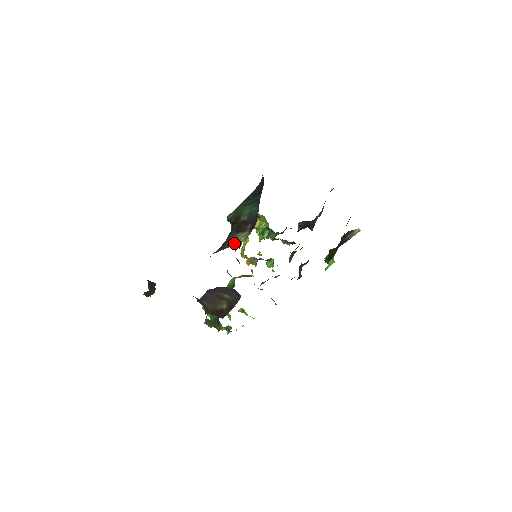
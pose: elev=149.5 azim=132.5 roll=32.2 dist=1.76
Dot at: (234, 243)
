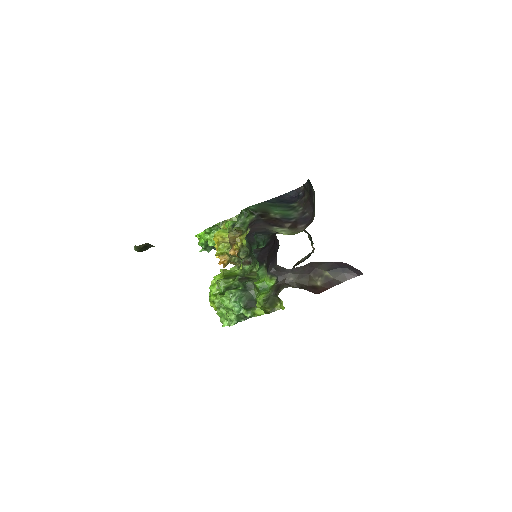
Dot at: (279, 233)
